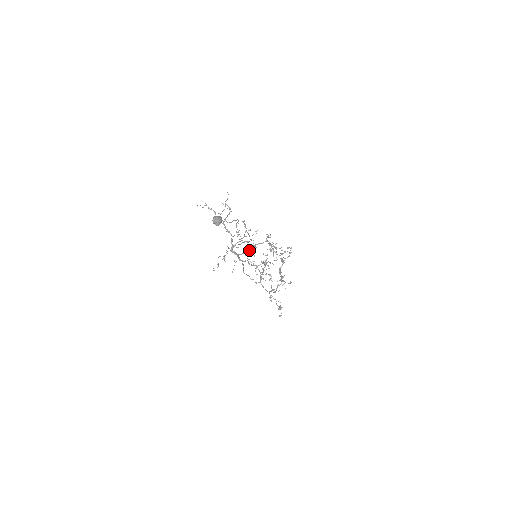
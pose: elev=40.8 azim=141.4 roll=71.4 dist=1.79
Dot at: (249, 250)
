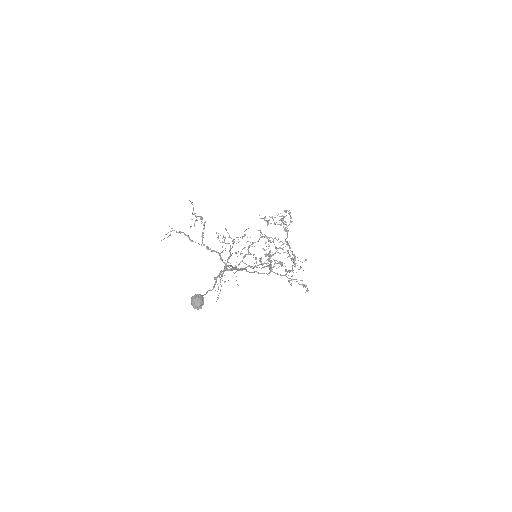
Dot at: (245, 254)
